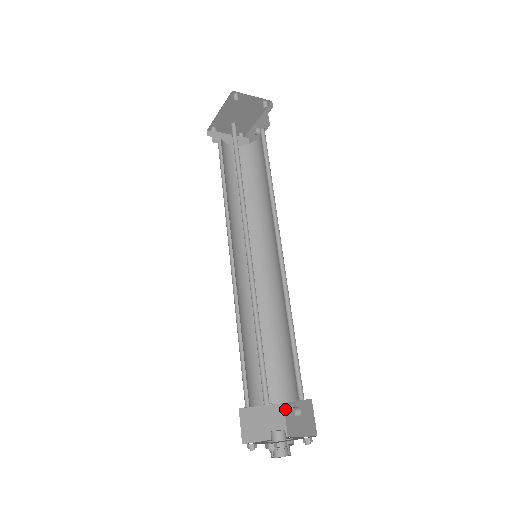
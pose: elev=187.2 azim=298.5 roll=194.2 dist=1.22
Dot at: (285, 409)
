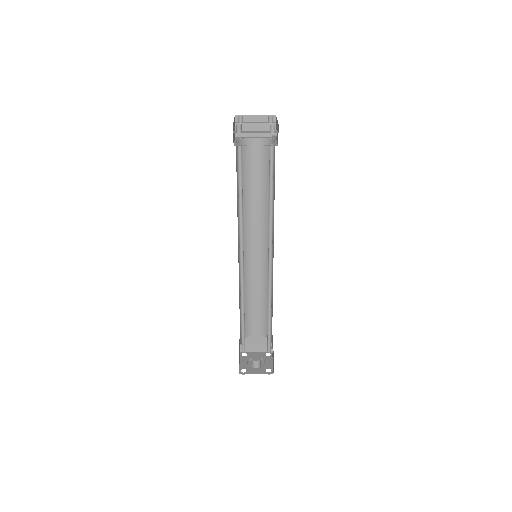
Dot at: (272, 339)
